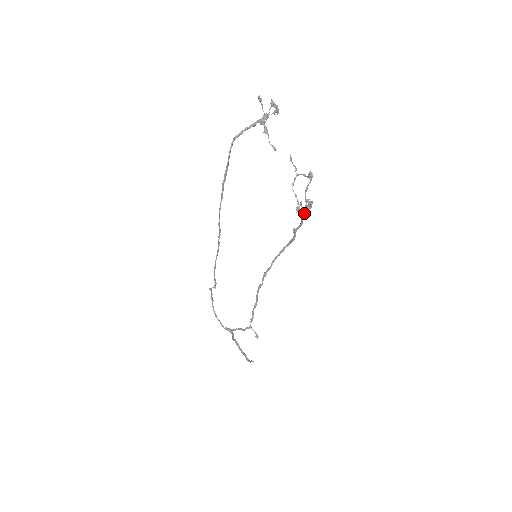
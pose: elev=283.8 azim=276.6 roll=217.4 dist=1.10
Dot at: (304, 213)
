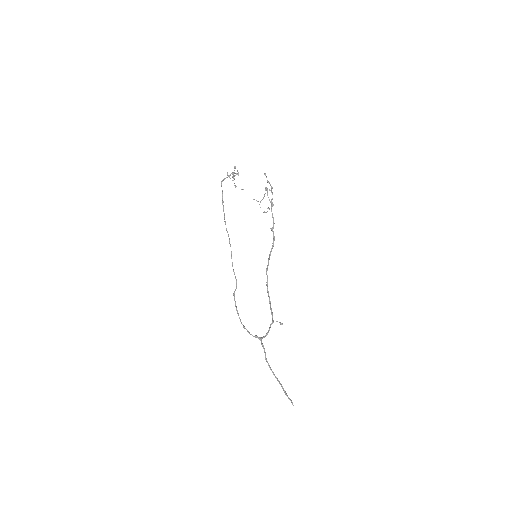
Dot at: occluded
